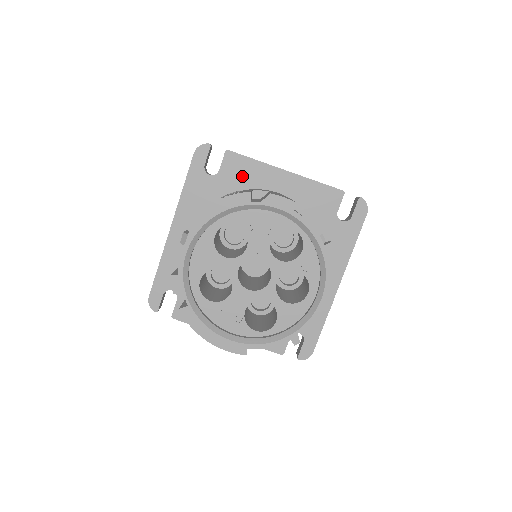
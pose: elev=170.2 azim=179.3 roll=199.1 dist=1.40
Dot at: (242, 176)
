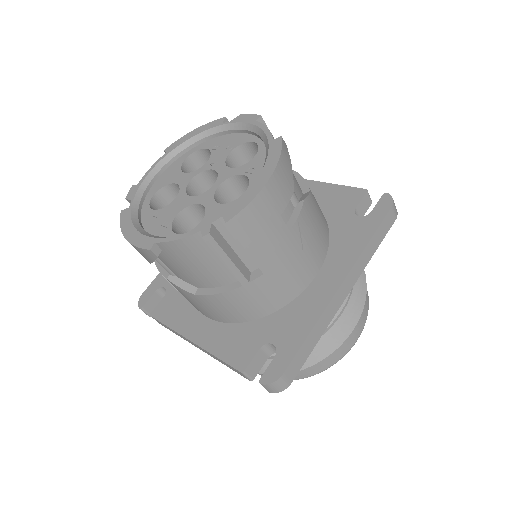
Dot at: occluded
